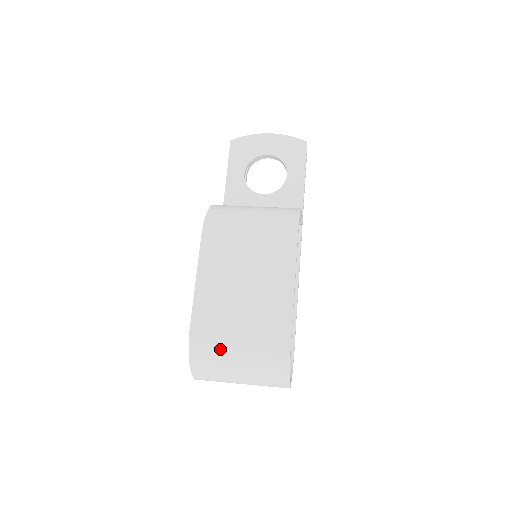
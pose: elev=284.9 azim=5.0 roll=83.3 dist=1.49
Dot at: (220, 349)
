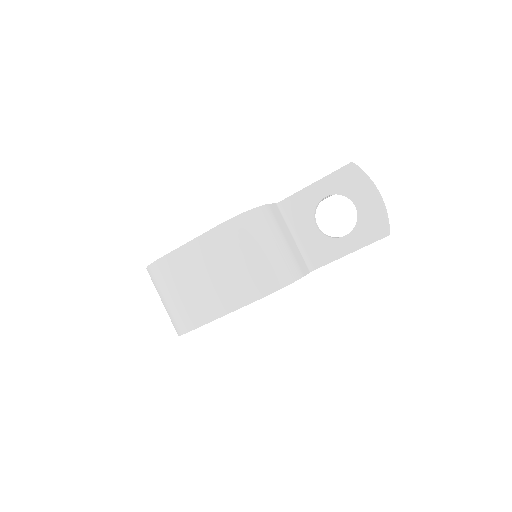
Dot at: (161, 286)
